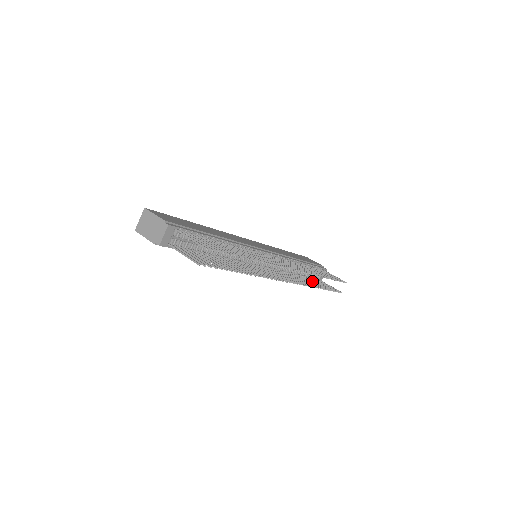
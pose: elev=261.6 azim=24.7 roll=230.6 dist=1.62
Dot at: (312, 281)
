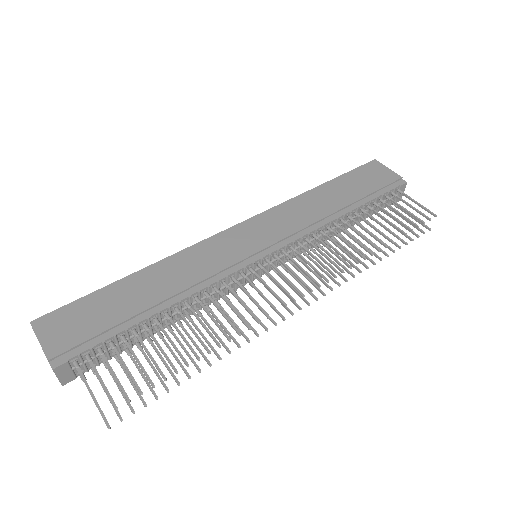
Dot at: occluded
